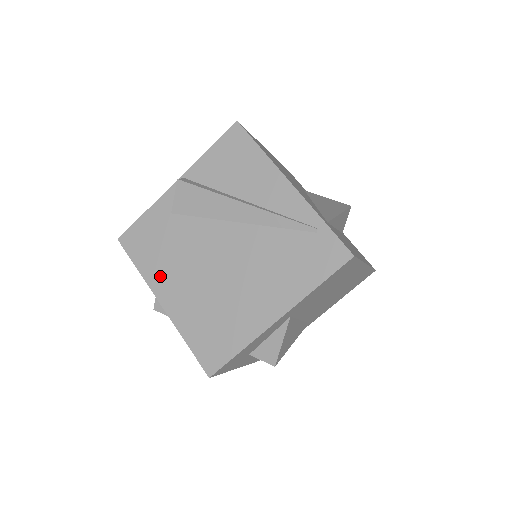
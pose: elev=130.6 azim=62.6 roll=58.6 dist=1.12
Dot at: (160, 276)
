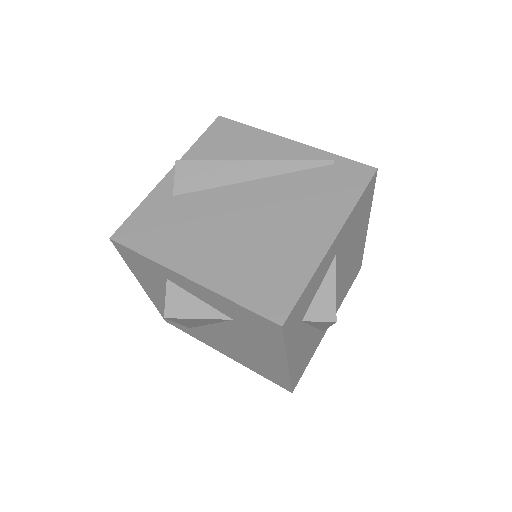
Dot at: (178, 252)
